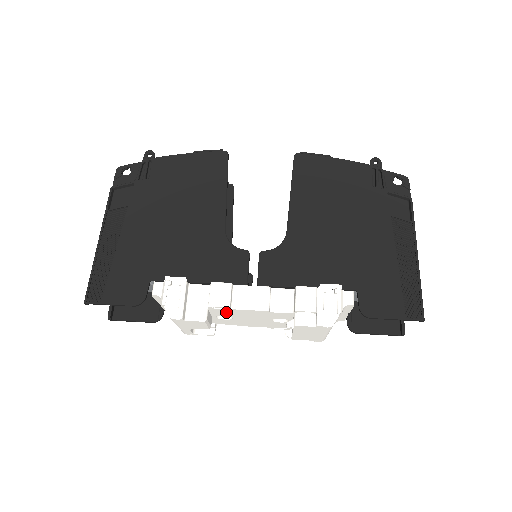
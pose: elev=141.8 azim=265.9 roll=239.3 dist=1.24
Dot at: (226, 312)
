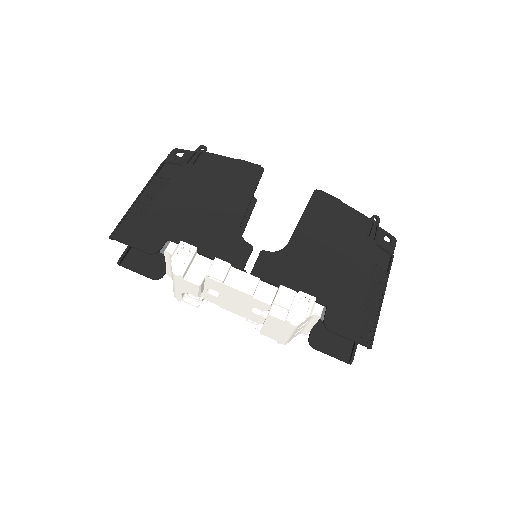
Dot at: (218, 286)
